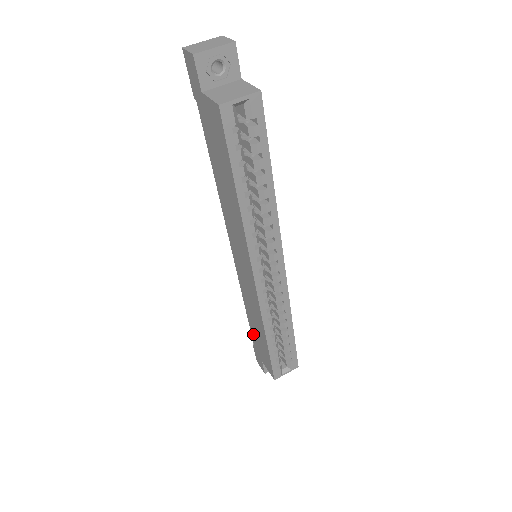
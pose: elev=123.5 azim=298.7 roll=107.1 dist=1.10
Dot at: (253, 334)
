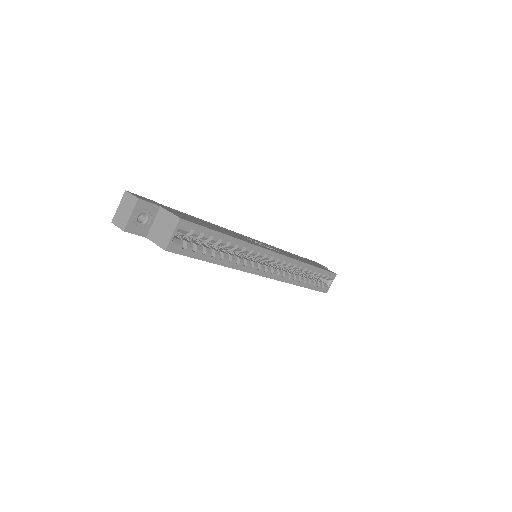
Dot at: occluded
